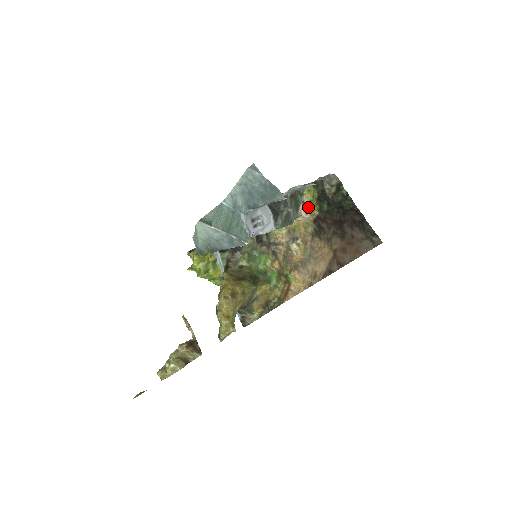
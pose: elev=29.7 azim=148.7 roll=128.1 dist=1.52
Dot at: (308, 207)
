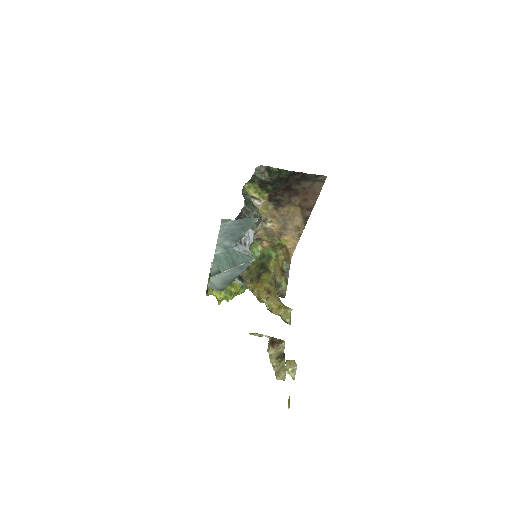
Dot at: (258, 197)
